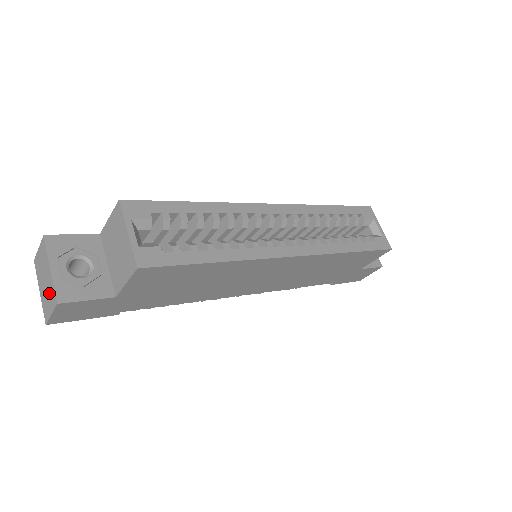
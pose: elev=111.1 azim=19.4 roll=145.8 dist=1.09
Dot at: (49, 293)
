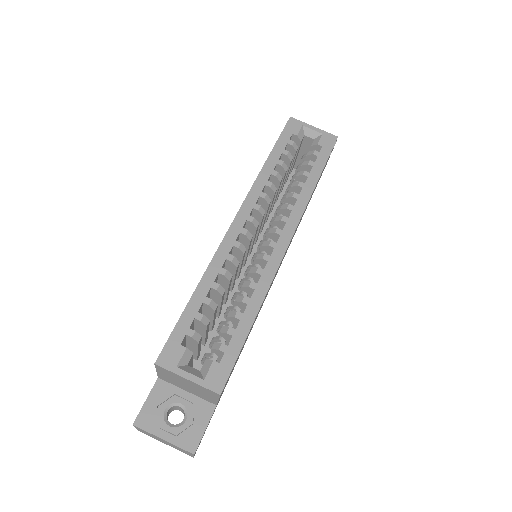
Dot at: (178, 448)
